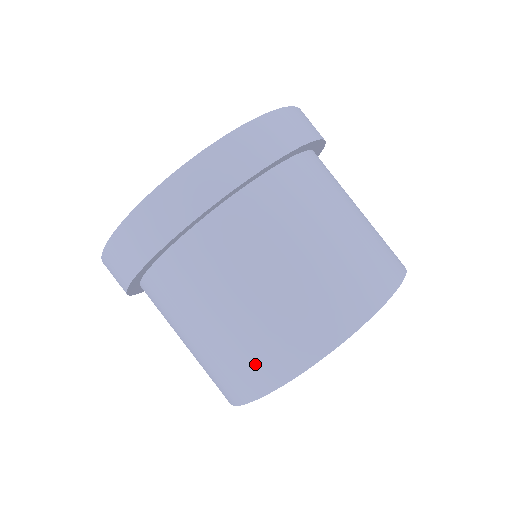
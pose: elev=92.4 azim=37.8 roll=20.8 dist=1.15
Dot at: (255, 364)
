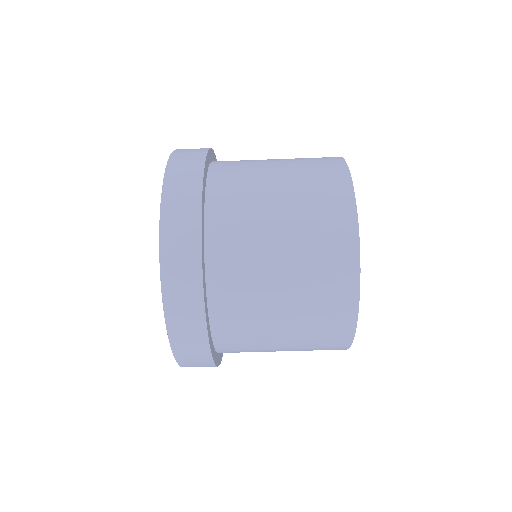
Dot at: (326, 345)
